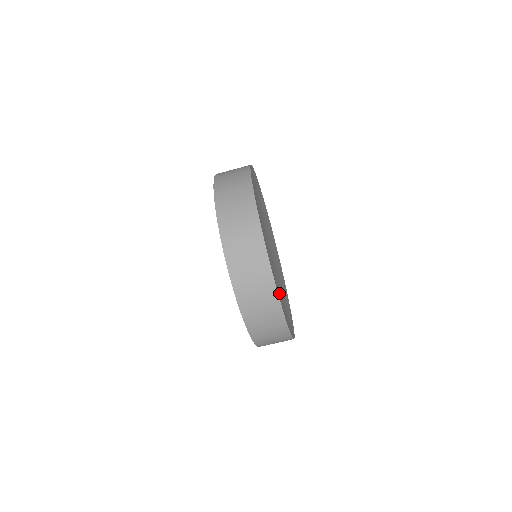
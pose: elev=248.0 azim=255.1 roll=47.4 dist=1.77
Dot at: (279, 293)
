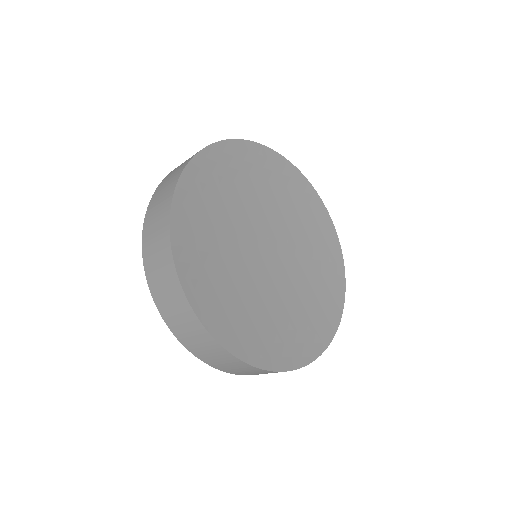
Dot at: (305, 250)
